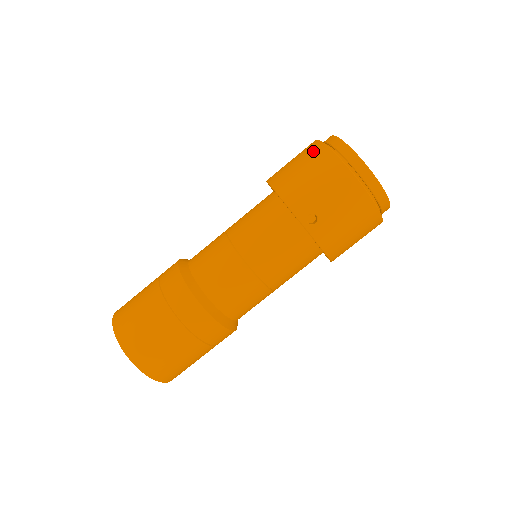
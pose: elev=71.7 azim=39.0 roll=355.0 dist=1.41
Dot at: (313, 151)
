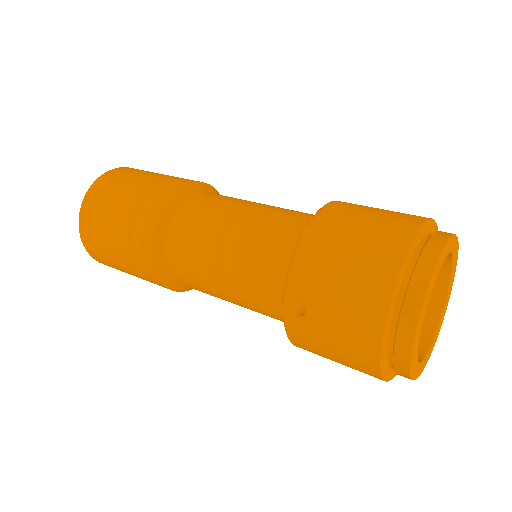
Dot at: (389, 240)
